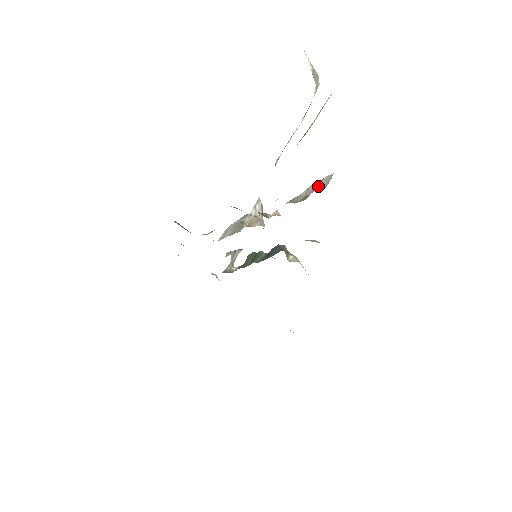
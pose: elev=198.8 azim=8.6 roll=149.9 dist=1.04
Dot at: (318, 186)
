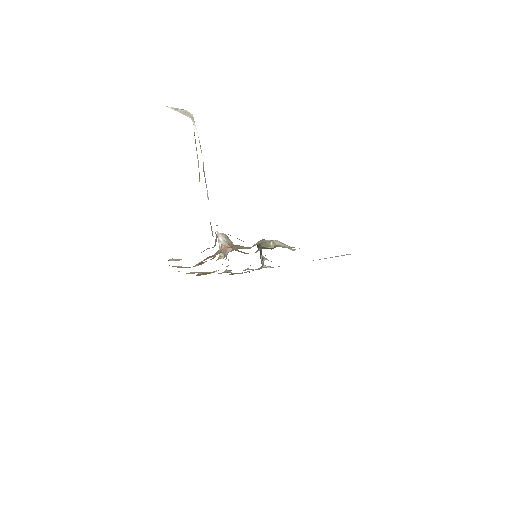
Dot at: (212, 234)
